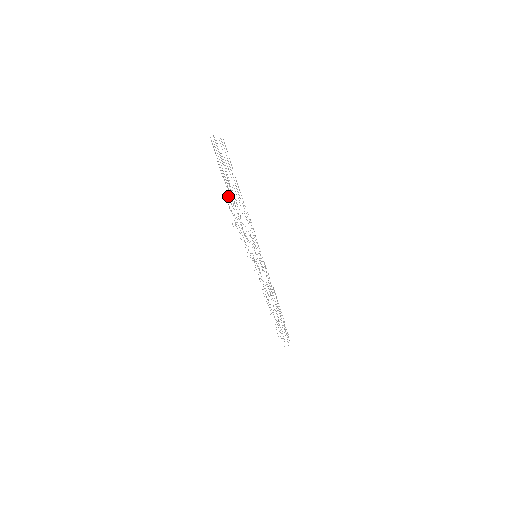
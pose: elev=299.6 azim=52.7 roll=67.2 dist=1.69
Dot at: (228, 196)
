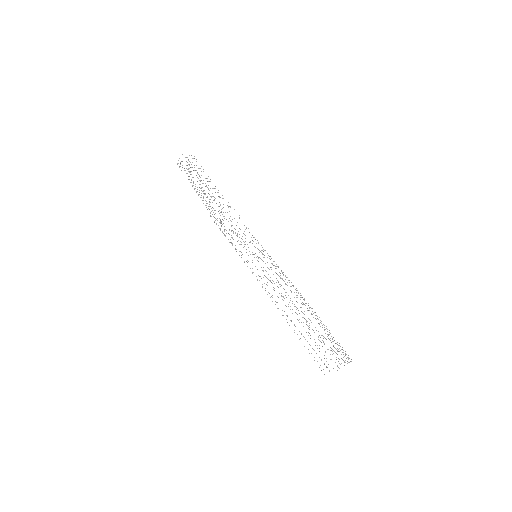
Dot at: occluded
